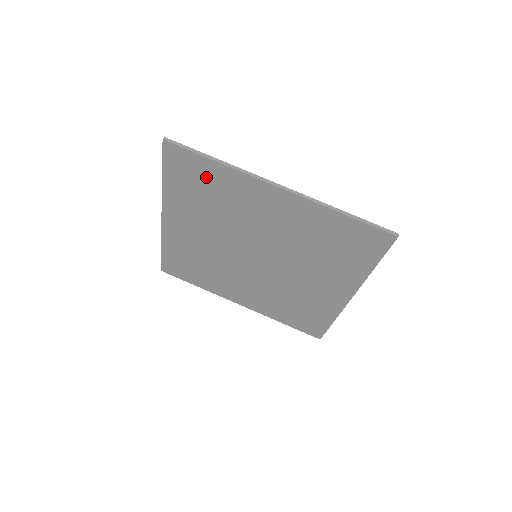
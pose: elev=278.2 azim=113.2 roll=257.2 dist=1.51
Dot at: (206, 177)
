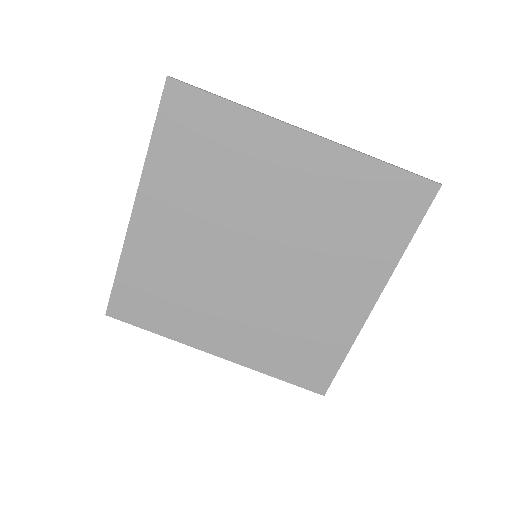
Dot at: (213, 129)
